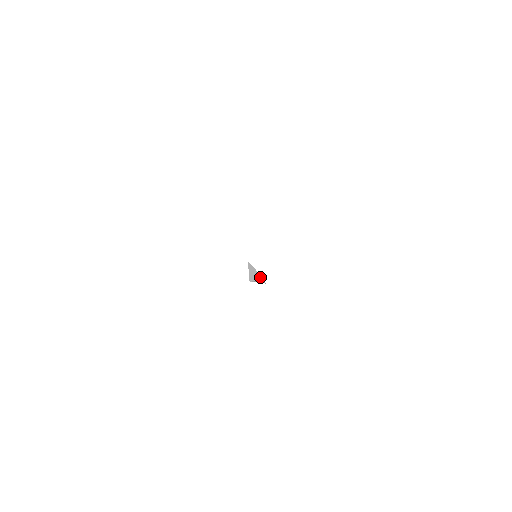
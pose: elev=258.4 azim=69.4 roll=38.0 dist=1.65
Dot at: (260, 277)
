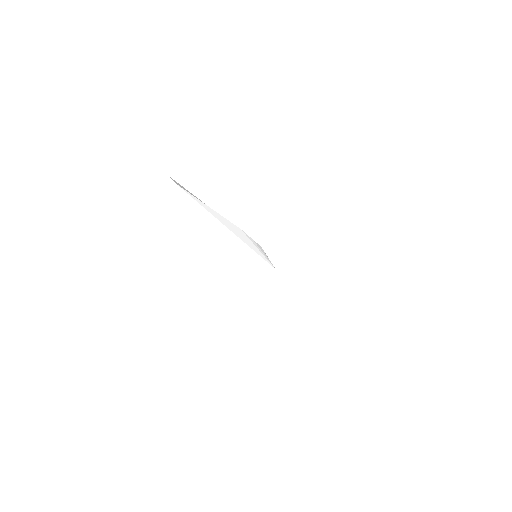
Dot at: (223, 217)
